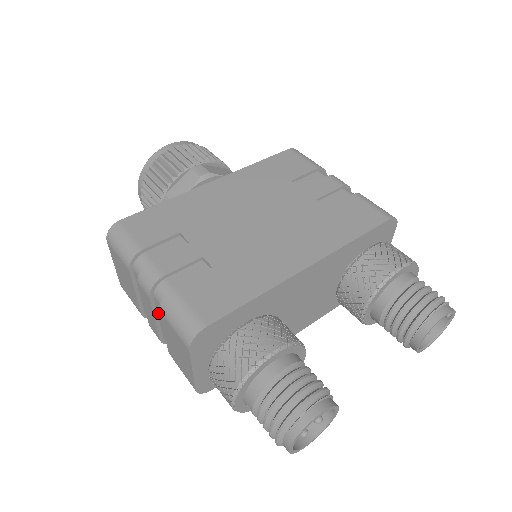
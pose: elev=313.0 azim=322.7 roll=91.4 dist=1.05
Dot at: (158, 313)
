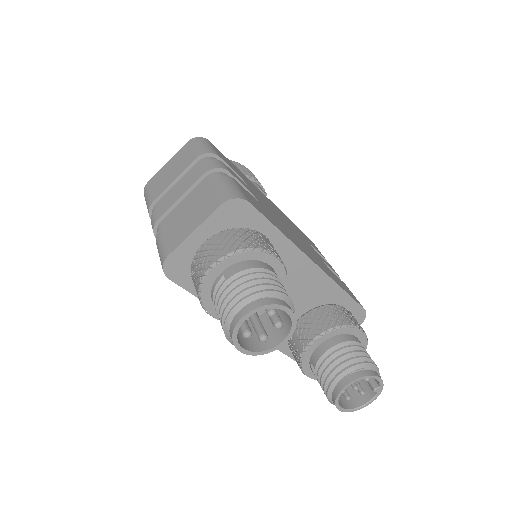
Dot at: (191, 192)
